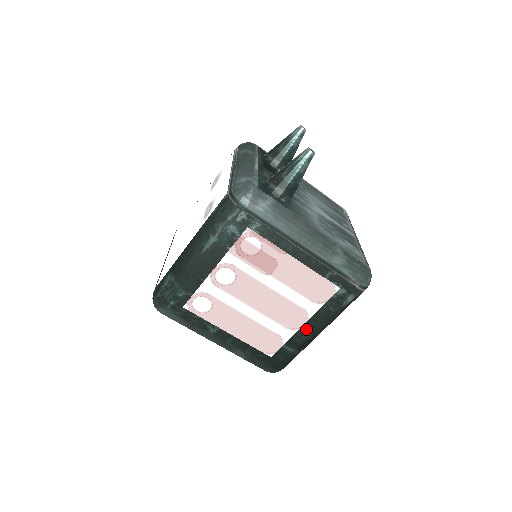
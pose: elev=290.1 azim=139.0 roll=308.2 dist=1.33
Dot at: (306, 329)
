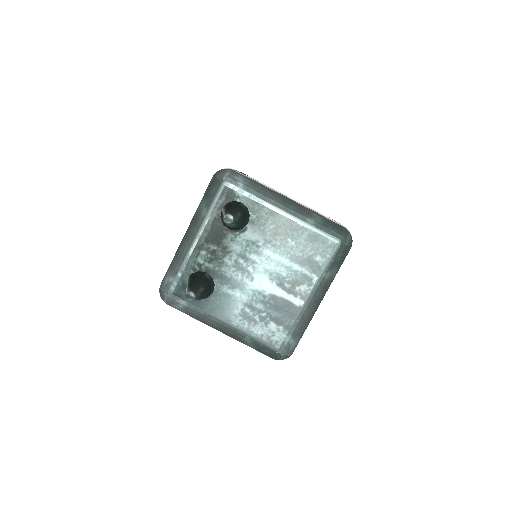
Dot at: occluded
